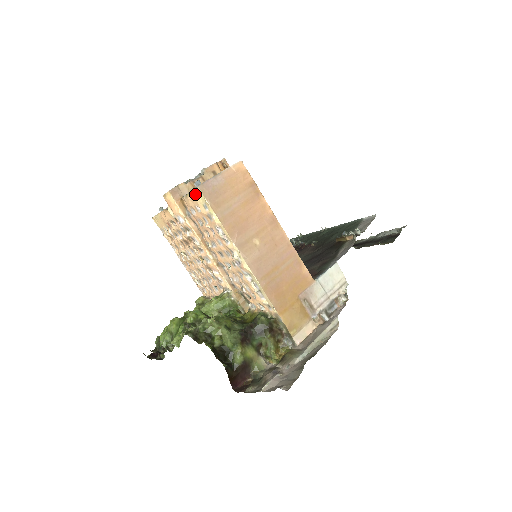
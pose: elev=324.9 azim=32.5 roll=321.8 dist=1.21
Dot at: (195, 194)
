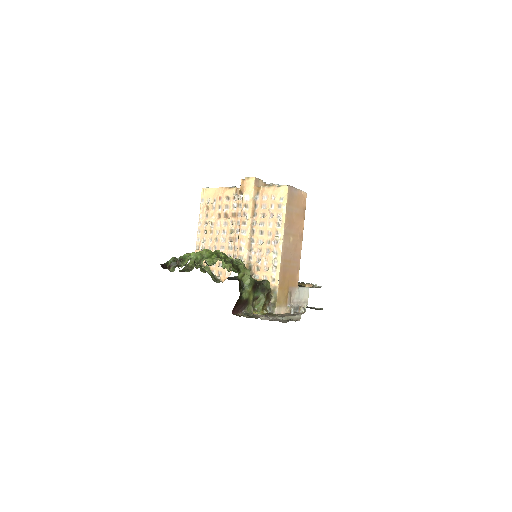
Dot at: (281, 188)
